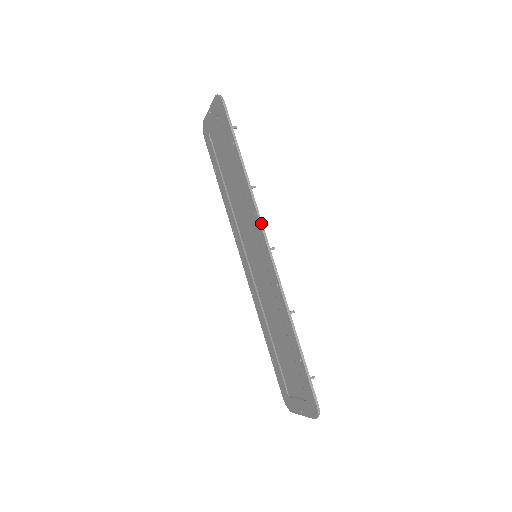
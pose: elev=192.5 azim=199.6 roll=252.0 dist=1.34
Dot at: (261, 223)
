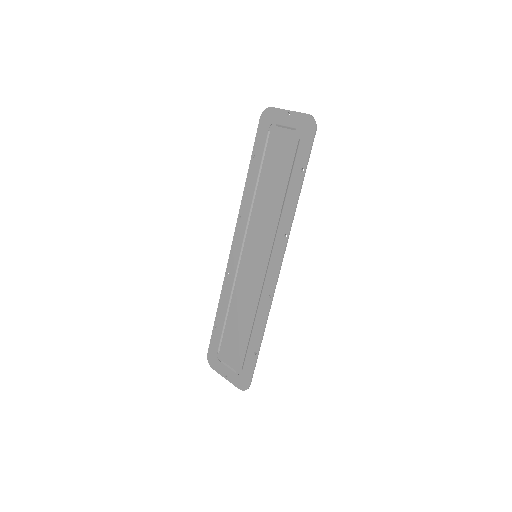
Dot at: occluded
